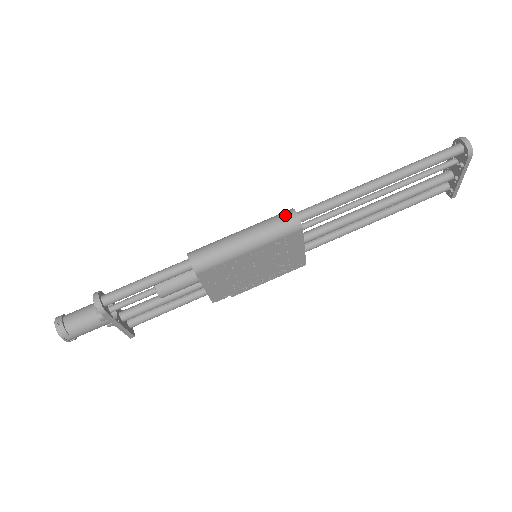
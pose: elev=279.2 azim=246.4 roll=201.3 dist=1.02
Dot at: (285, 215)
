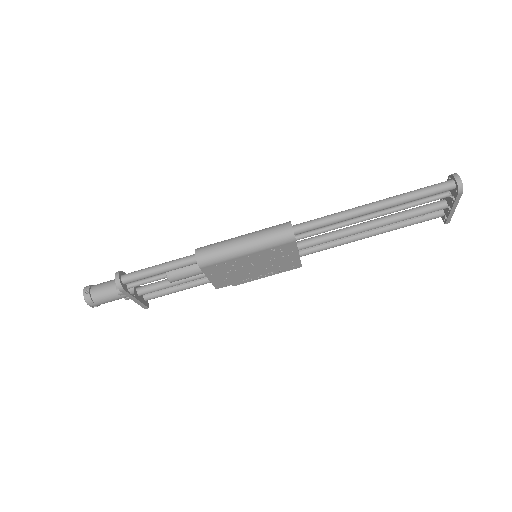
Dot at: (282, 227)
